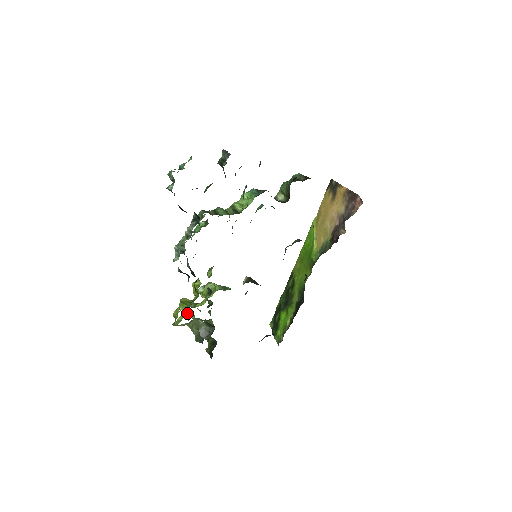
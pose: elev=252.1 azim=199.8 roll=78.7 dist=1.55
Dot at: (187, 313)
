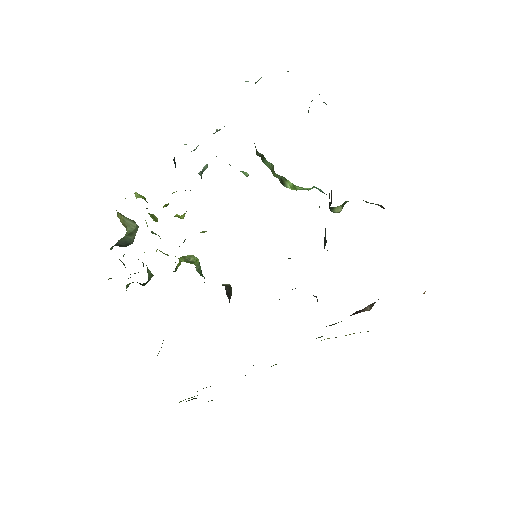
Dot at: occluded
